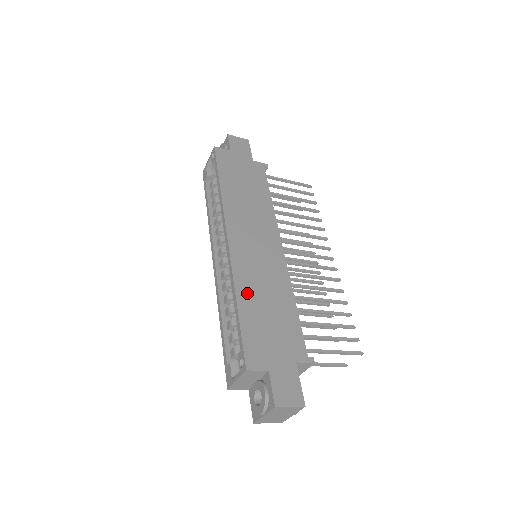
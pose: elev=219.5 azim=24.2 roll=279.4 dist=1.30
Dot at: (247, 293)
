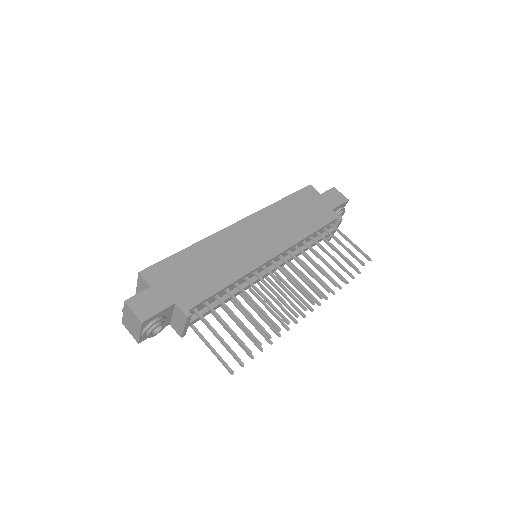
Dot at: (204, 250)
